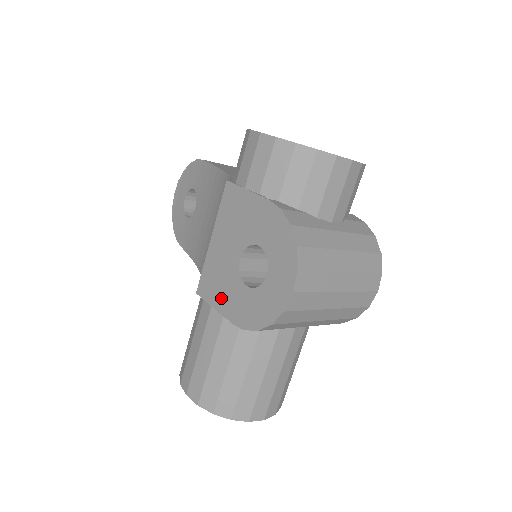
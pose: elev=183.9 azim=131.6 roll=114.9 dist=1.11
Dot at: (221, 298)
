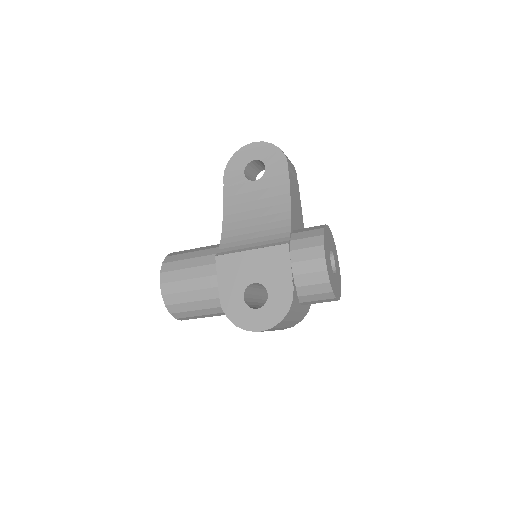
Dot at: (226, 280)
